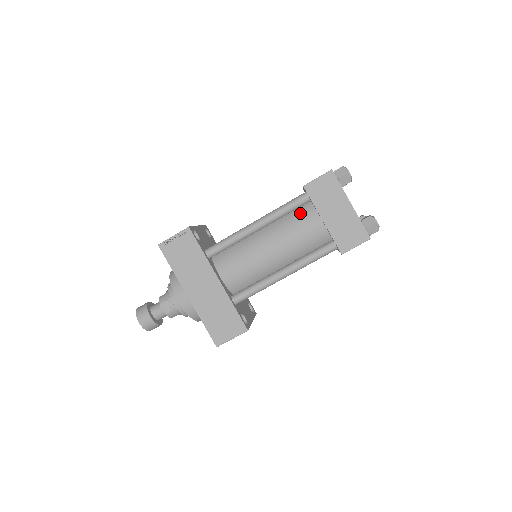
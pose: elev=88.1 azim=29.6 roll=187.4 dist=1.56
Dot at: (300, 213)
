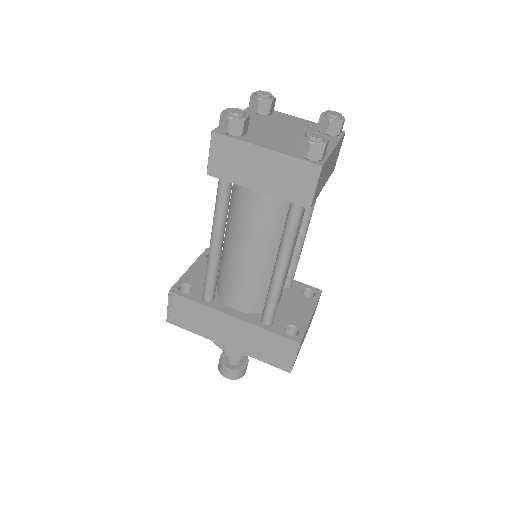
Dot at: (238, 195)
